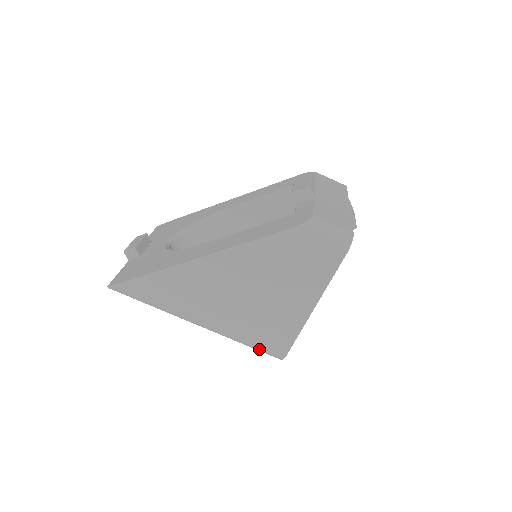
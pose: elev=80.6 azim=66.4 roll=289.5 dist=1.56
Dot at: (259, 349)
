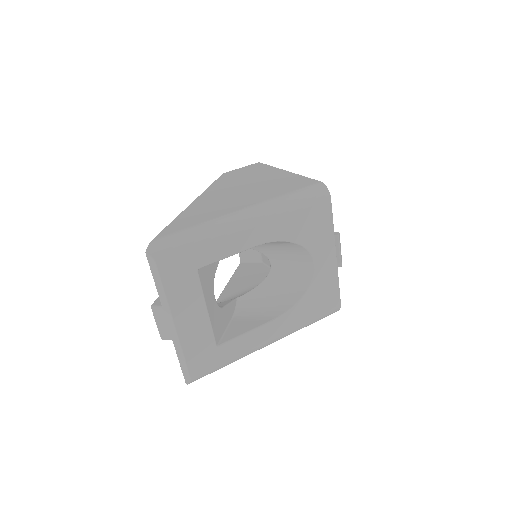
Dot at: (303, 192)
